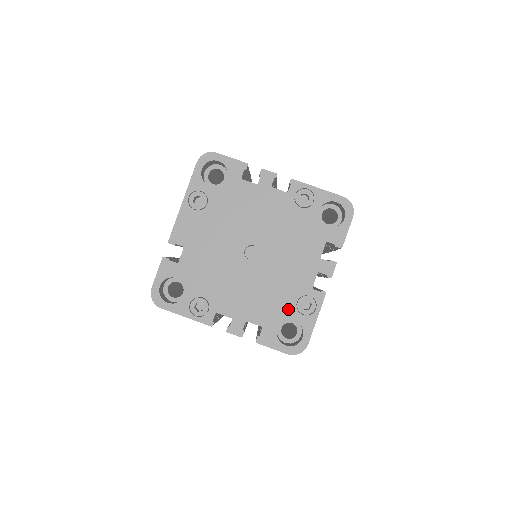
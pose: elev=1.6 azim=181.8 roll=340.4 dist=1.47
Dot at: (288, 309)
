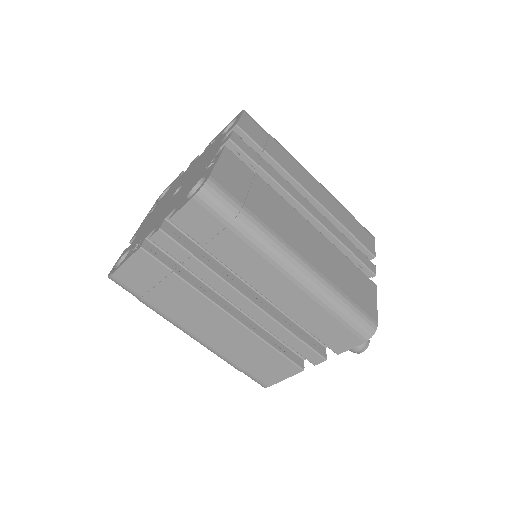
Dot at: (196, 181)
